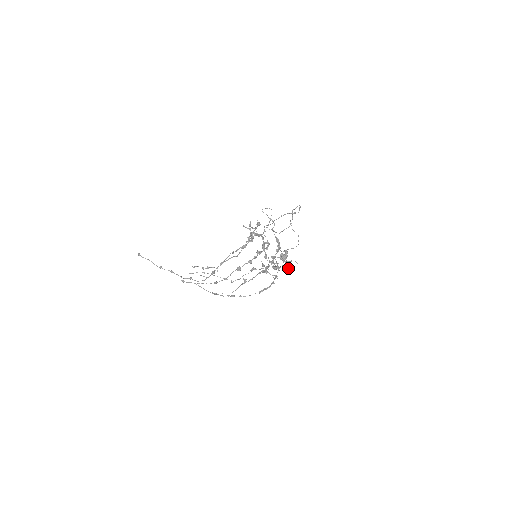
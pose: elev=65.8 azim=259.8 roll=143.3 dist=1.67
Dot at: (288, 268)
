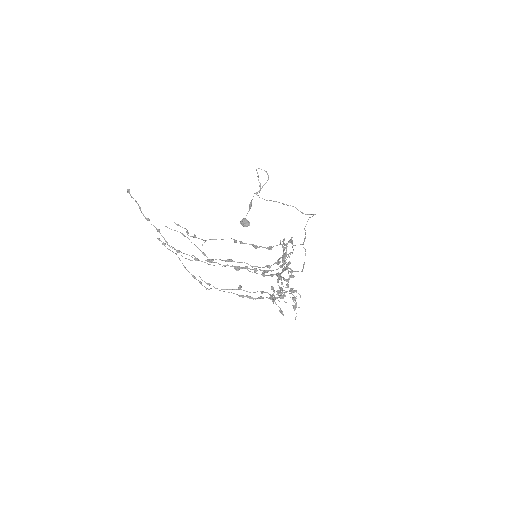
Dot at: (295, 305)
